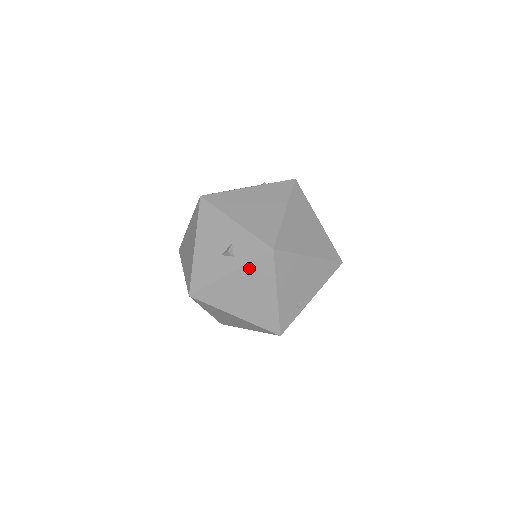
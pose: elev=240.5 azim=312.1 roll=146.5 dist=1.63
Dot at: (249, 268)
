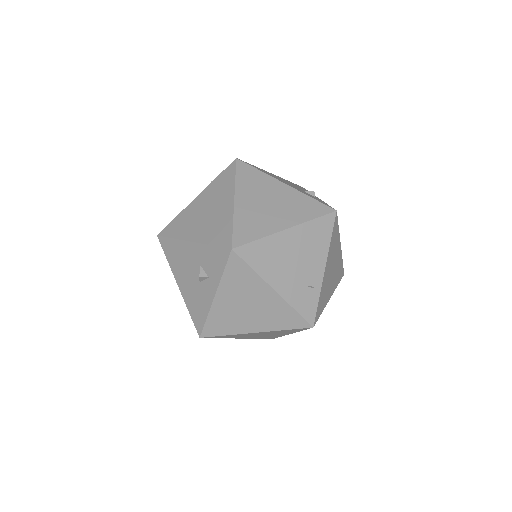
Dot at: (226, 281)
